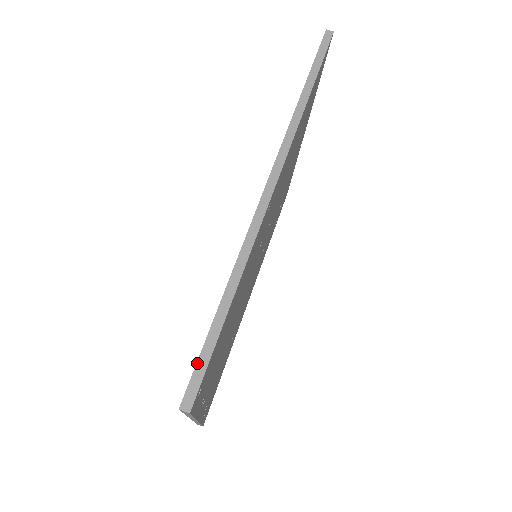
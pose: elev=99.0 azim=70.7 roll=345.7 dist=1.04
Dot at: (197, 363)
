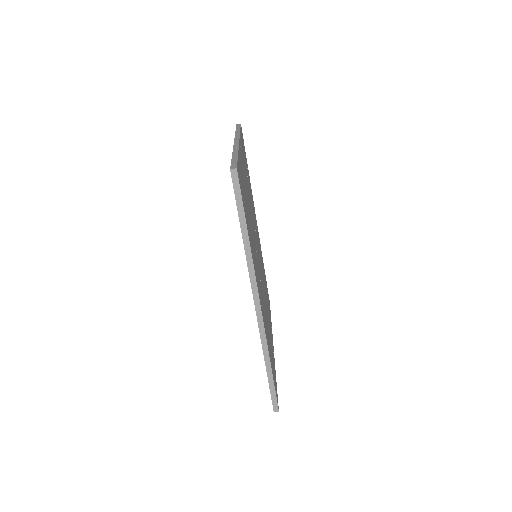
Dot at: (271, 396)
